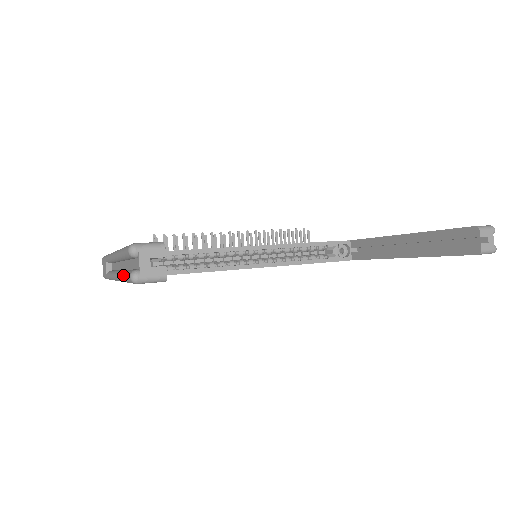
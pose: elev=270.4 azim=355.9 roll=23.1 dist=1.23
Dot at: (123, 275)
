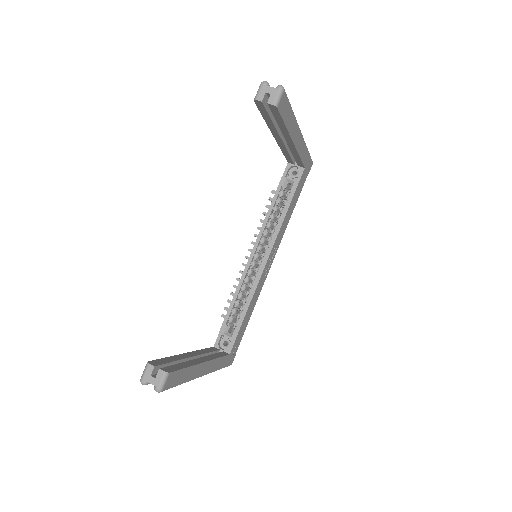
Dot at: occluded
